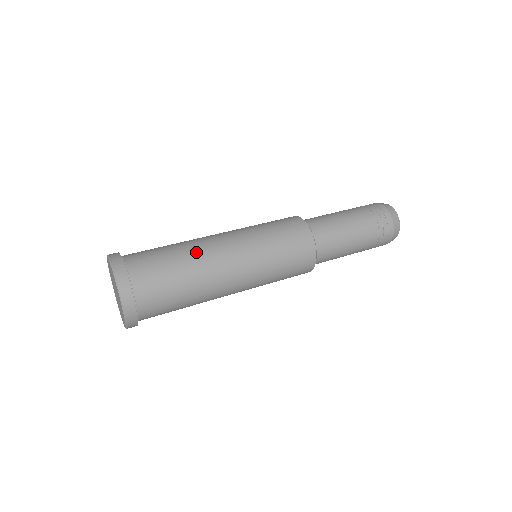
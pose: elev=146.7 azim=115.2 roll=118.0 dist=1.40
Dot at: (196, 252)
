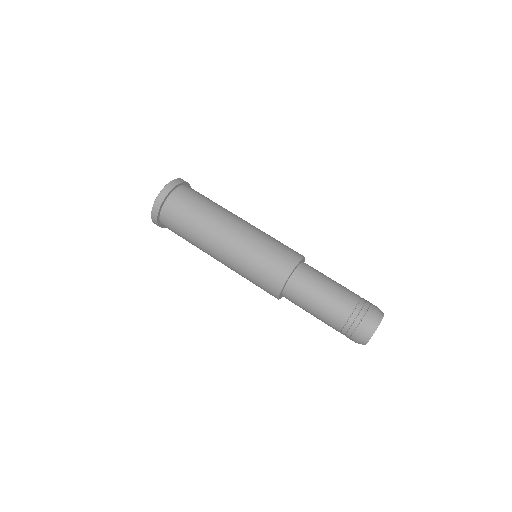
Dot at: (221, 210)
